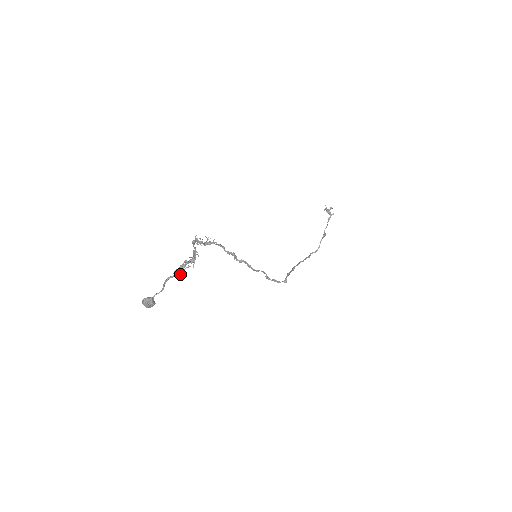
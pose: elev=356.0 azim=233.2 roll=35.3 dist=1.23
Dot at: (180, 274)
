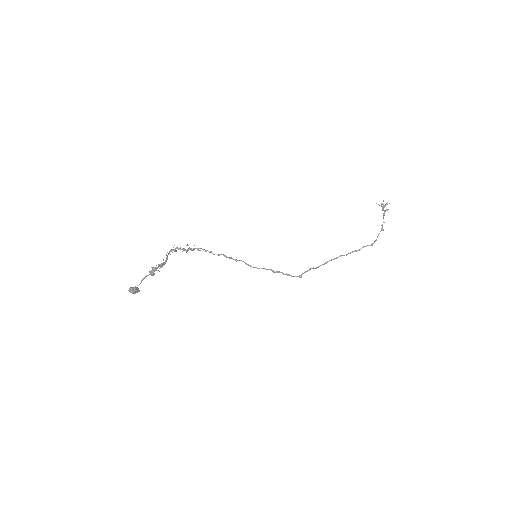
Dot at: (151, 275)
